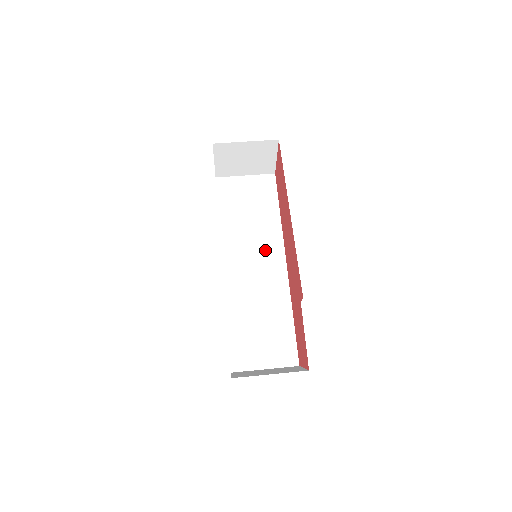
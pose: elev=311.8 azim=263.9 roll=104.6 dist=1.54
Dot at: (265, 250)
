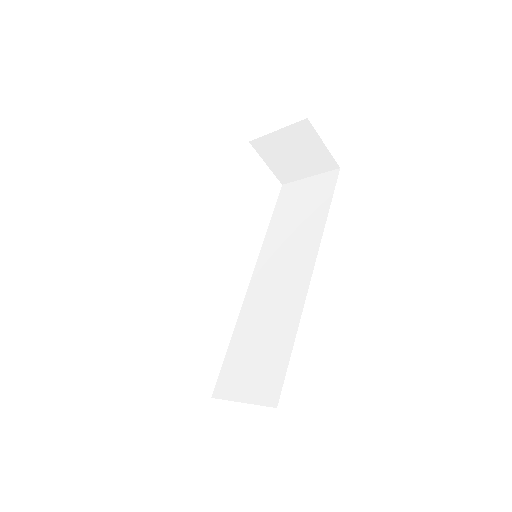
Dot at: (297, 257)
